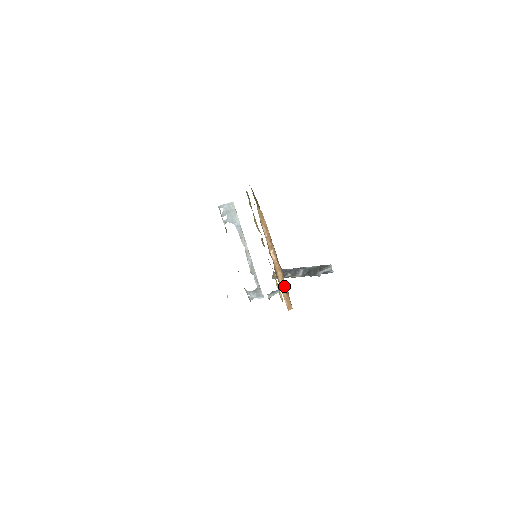
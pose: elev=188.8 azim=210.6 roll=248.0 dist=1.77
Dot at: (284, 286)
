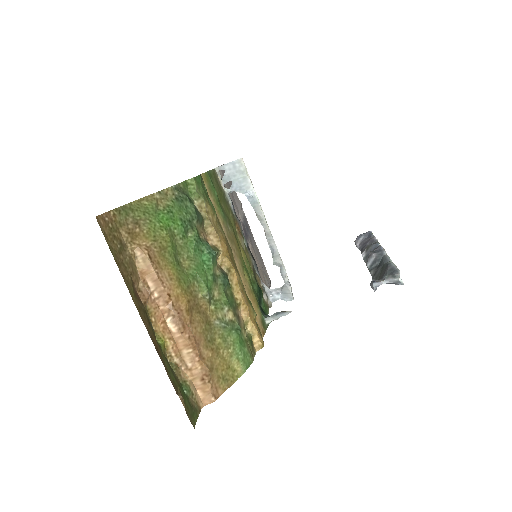
Dot at: (197, 370)
